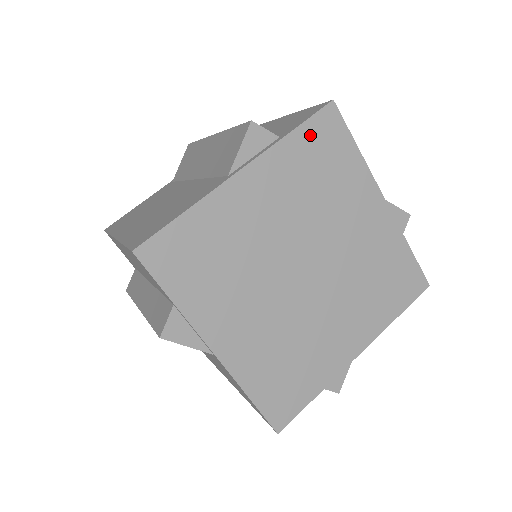
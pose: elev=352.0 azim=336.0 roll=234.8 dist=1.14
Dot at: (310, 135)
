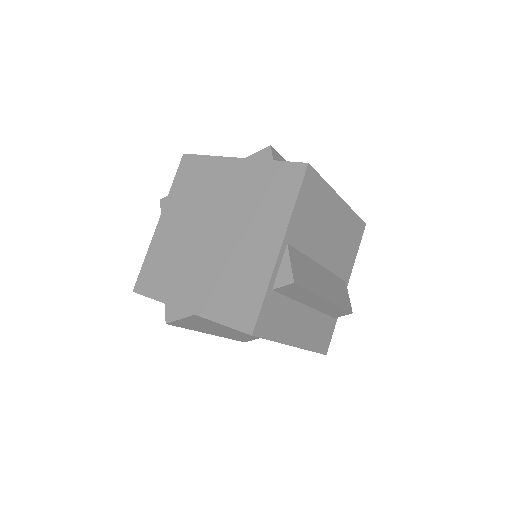
Dot at: (181, 177)
